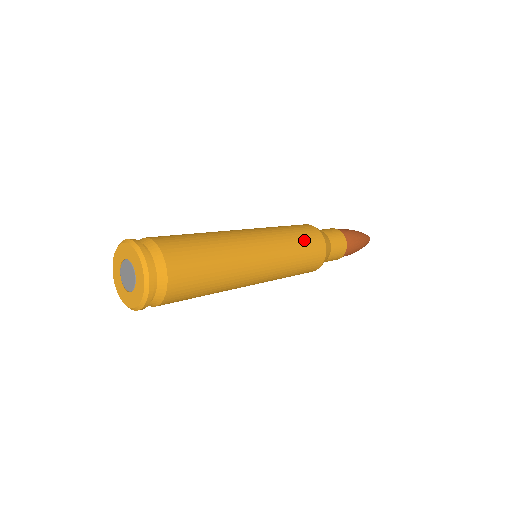
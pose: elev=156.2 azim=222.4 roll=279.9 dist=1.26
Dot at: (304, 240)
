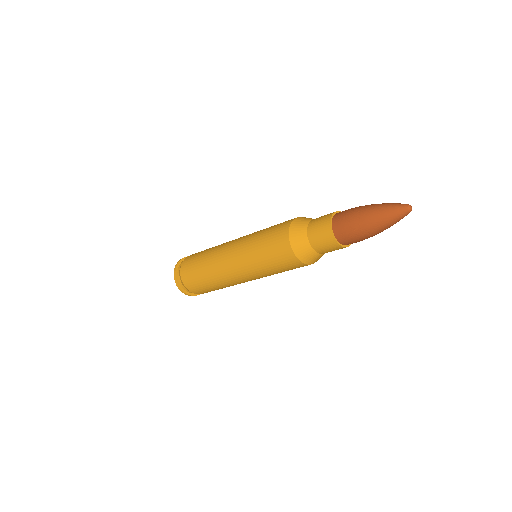
Dot at: (276, 265)
